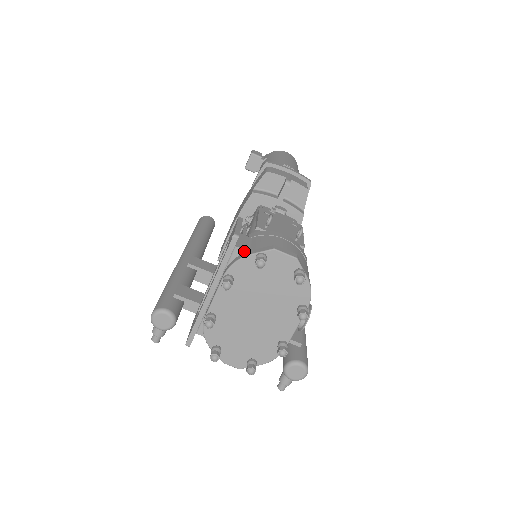
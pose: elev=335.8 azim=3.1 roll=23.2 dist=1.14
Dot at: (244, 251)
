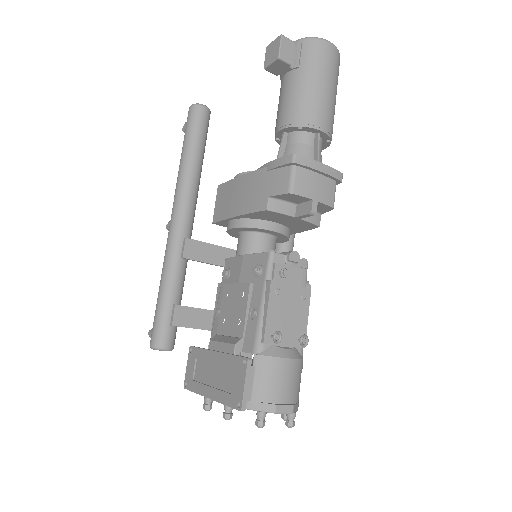
Dot at: (247, 400)
